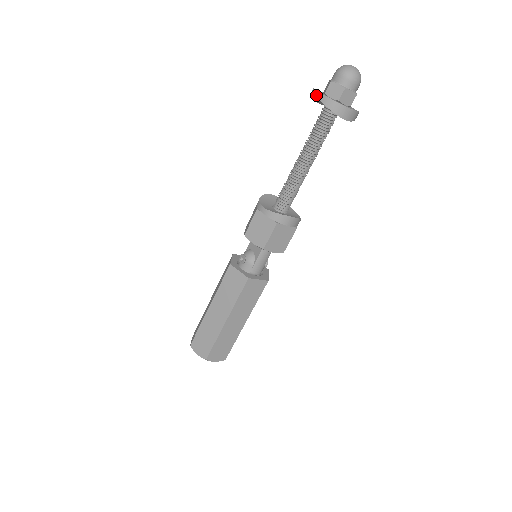
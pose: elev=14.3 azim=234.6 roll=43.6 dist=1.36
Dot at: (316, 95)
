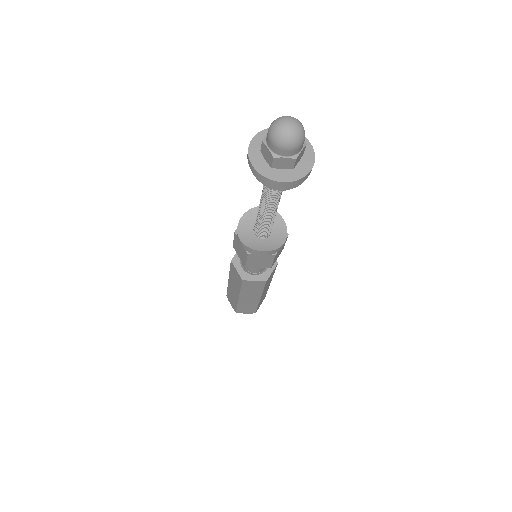
Dot at: (247, 156)
